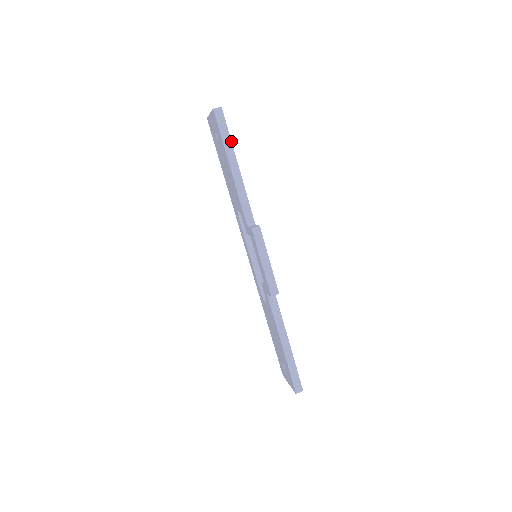
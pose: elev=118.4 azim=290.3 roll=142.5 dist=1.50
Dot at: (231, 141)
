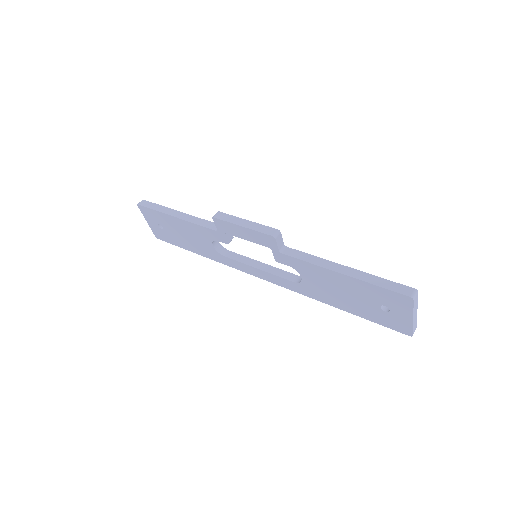
Dot at: (162, 206)
